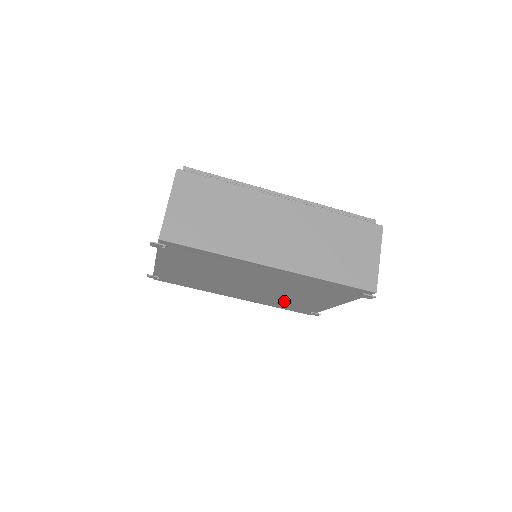
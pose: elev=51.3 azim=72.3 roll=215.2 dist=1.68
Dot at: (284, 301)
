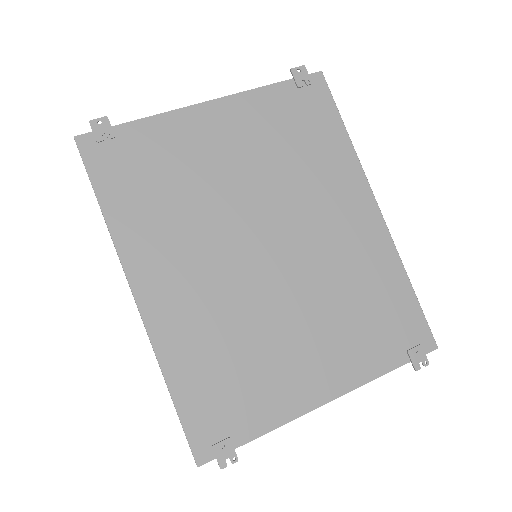
Dot at: (238, 350)
